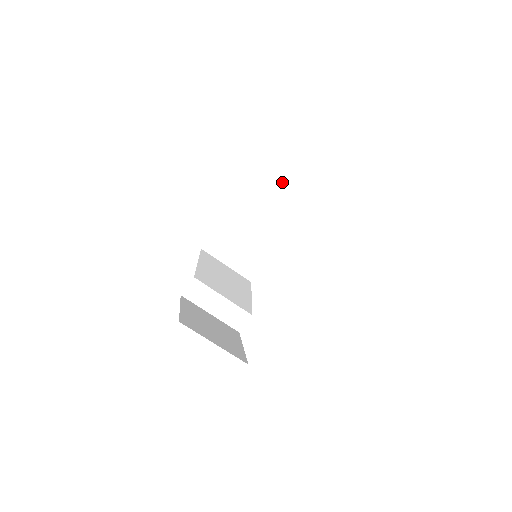
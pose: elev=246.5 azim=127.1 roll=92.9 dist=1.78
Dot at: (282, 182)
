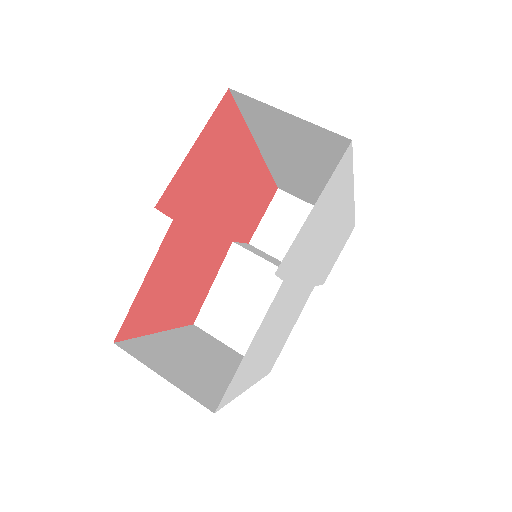
Dot at: (257, 250)
